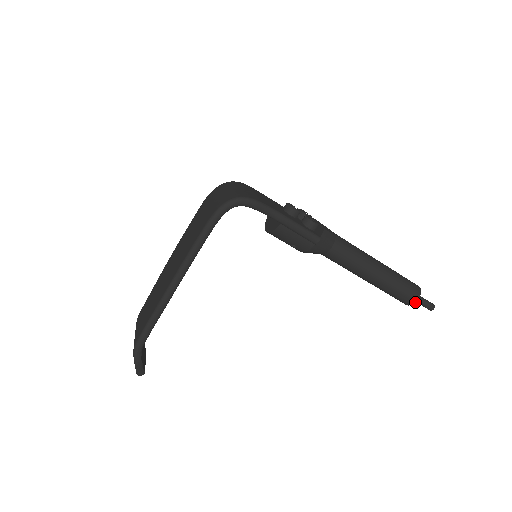
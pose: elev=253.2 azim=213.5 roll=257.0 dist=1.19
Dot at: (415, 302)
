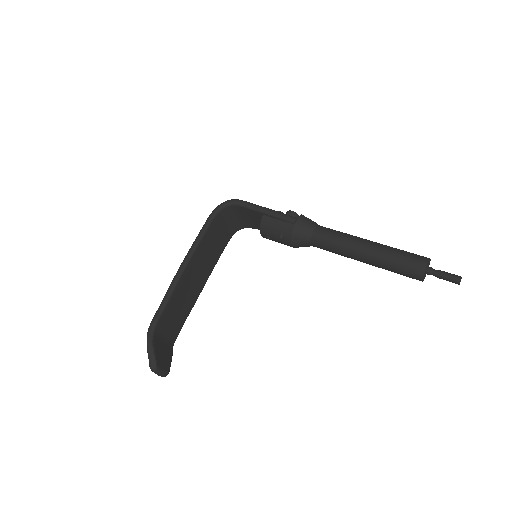
Dot at: (425, 267)
